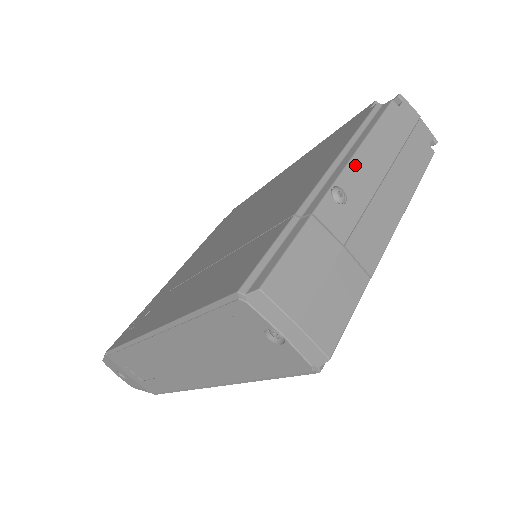
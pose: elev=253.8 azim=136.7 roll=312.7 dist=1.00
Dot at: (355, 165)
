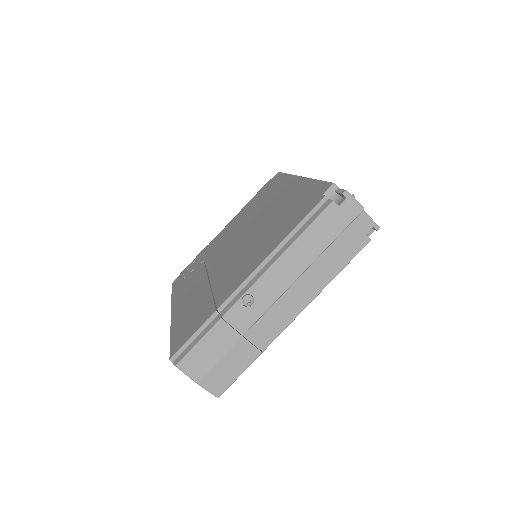
Dot at: (270, 274)
